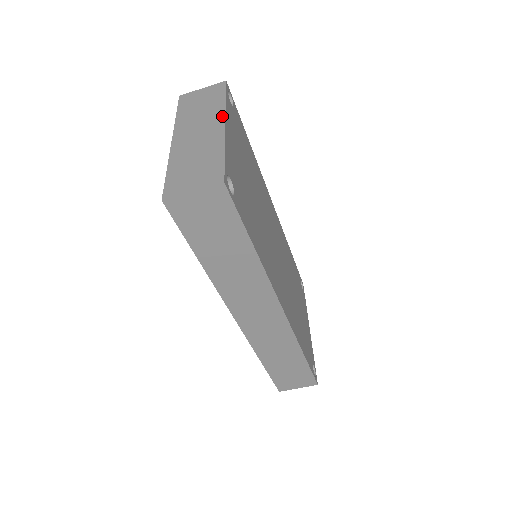
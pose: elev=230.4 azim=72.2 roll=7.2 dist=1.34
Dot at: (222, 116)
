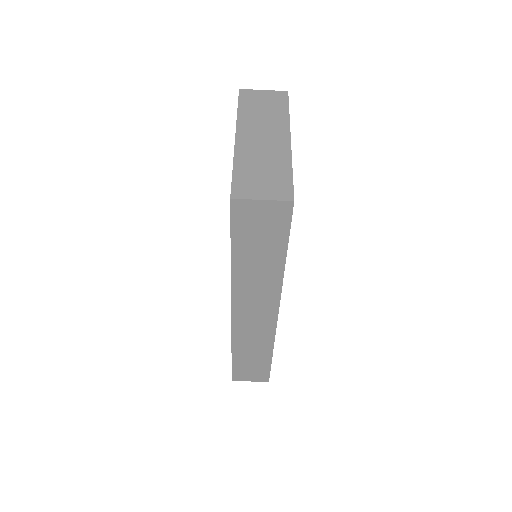
Dot at: (287, 129)
